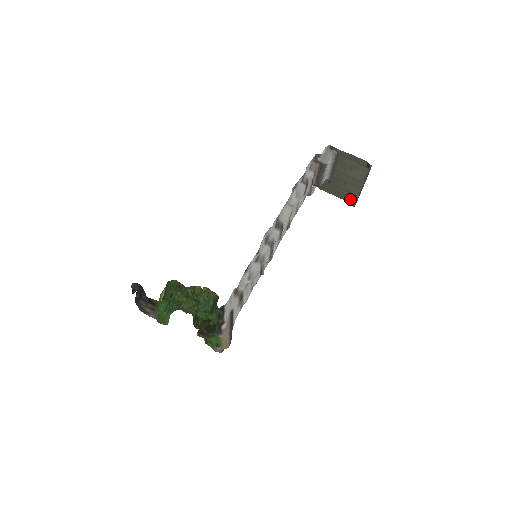
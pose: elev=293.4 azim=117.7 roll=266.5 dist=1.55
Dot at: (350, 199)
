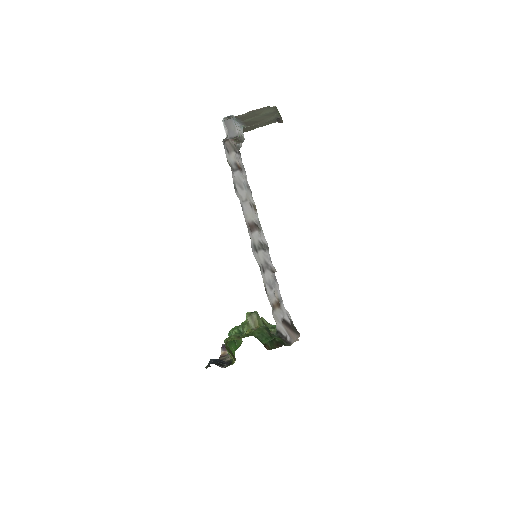
Dot at: (274, 121)
